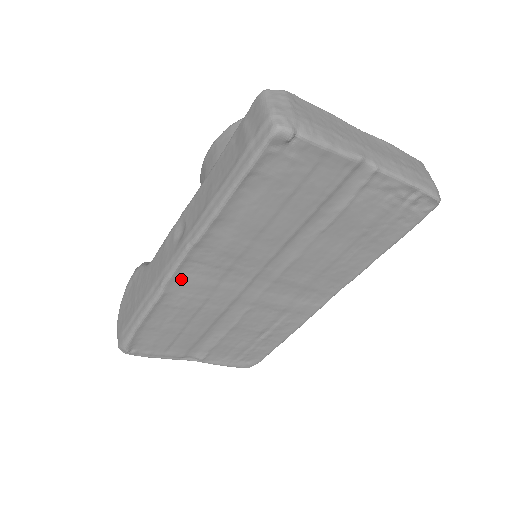
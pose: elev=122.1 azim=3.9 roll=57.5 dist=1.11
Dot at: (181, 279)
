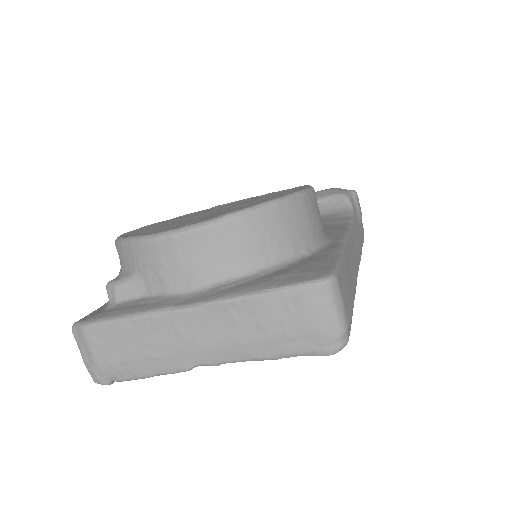
Dot at: occluded
